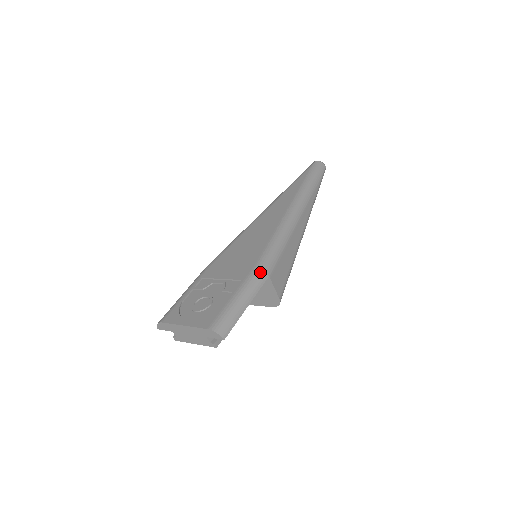
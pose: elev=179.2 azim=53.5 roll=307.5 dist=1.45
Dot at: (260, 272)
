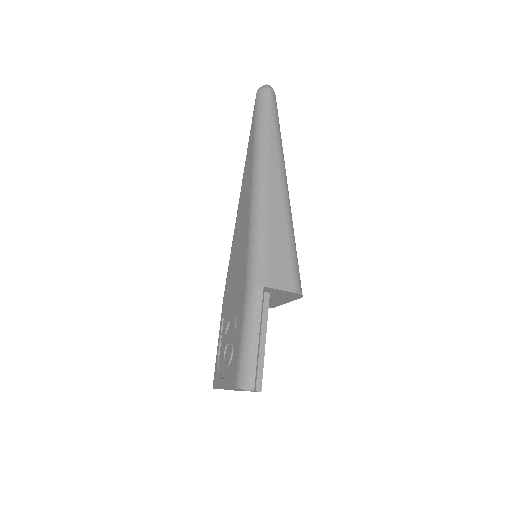
Dot at: (252, 290)
